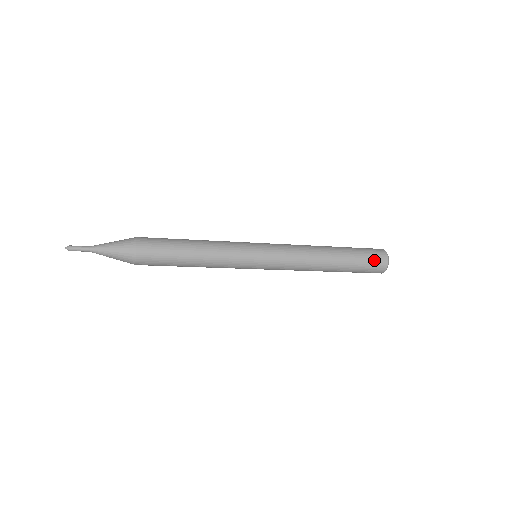
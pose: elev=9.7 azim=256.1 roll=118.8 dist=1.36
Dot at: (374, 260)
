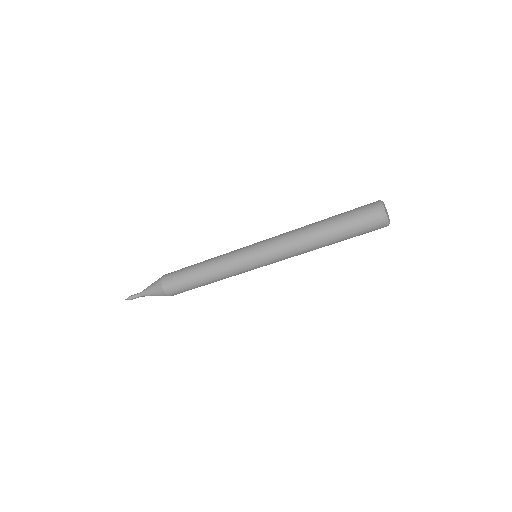
Dot at: (363, 209)
